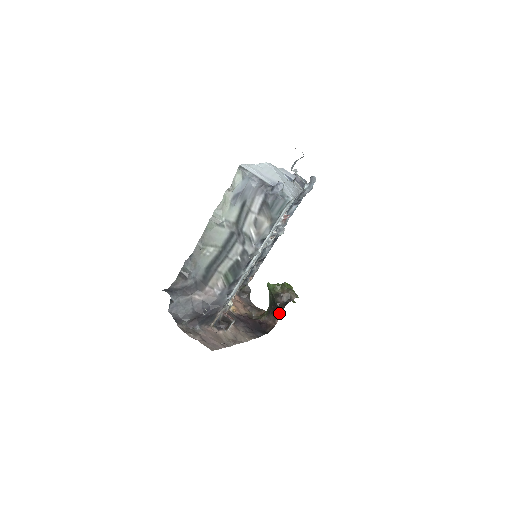
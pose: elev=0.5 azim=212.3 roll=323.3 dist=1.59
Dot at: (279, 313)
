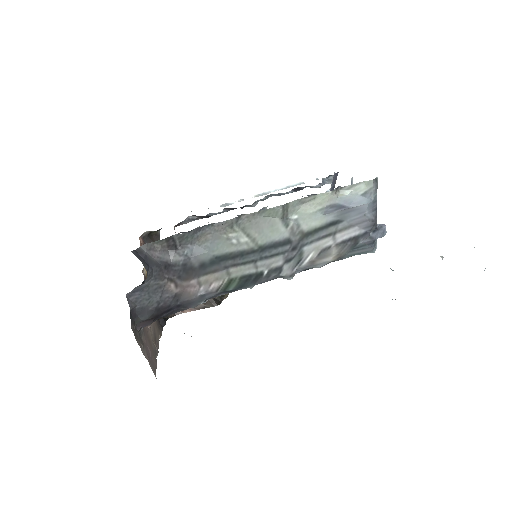
Dot at: (198, 306)
